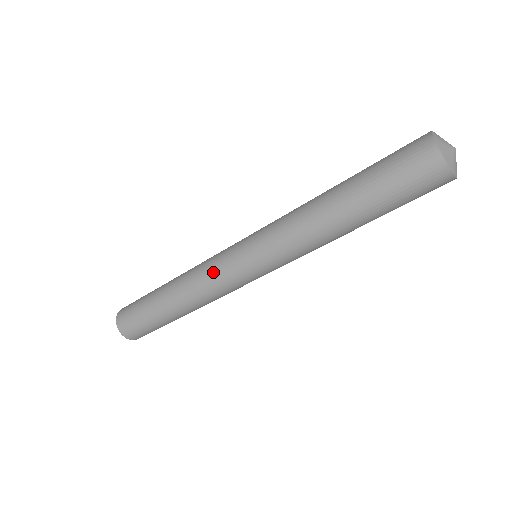
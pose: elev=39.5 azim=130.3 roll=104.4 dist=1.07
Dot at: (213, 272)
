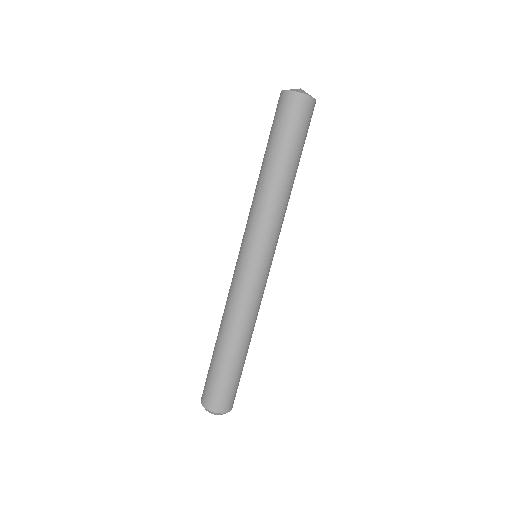
Dot at: (232, 285)
